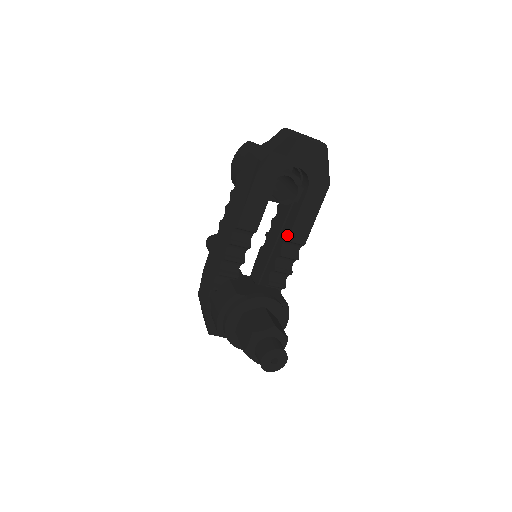
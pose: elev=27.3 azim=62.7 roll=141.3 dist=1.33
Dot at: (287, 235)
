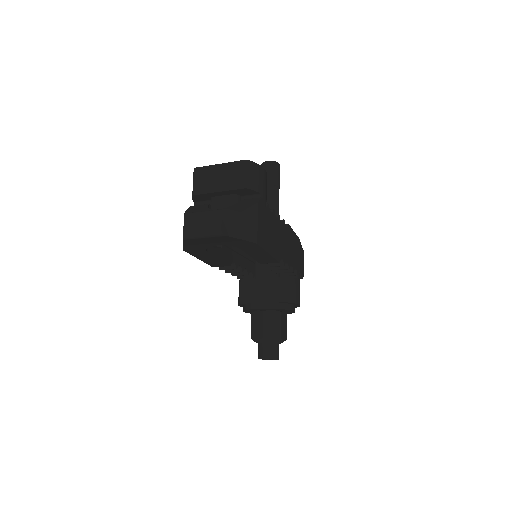
Dot at: occluded
